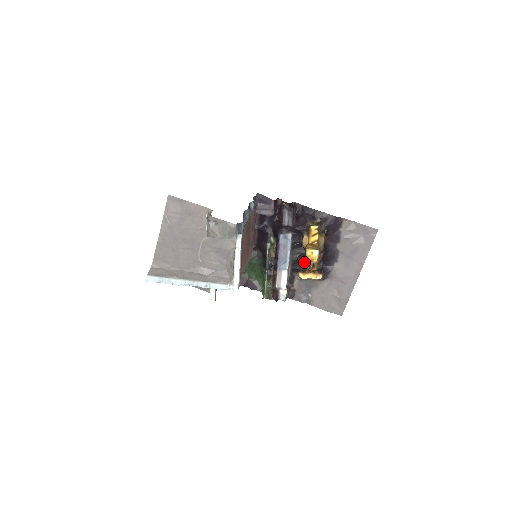
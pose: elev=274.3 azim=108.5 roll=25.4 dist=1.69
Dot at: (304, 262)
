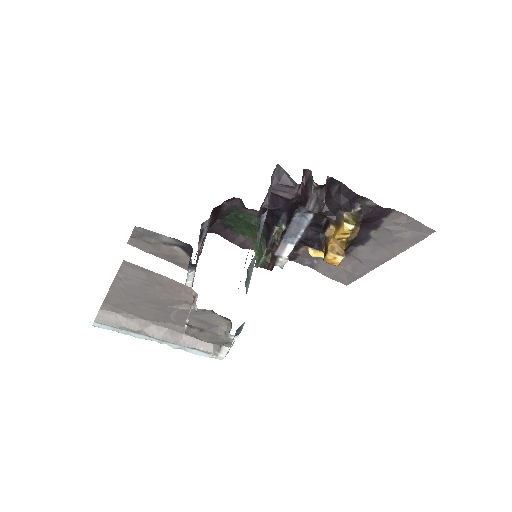
Dot at: (320, 248)
